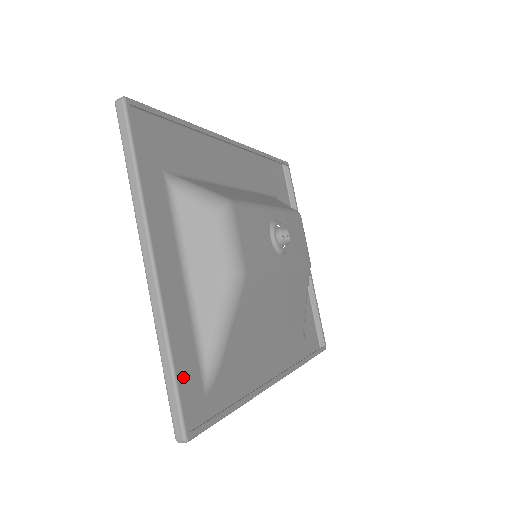
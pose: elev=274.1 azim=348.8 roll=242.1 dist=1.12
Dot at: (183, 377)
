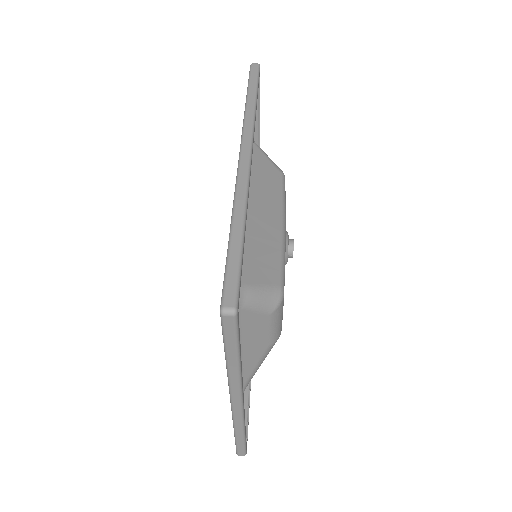
Dot at: occluded
